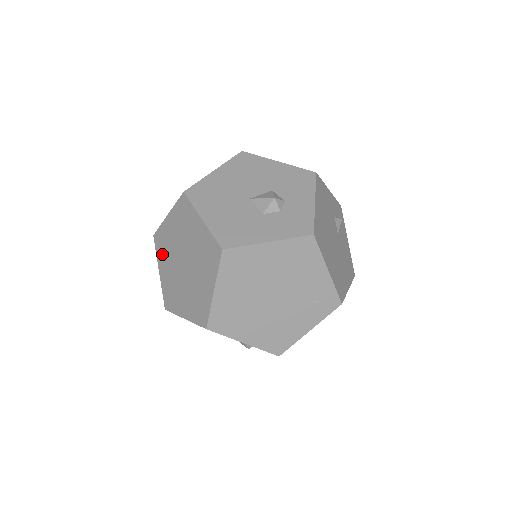
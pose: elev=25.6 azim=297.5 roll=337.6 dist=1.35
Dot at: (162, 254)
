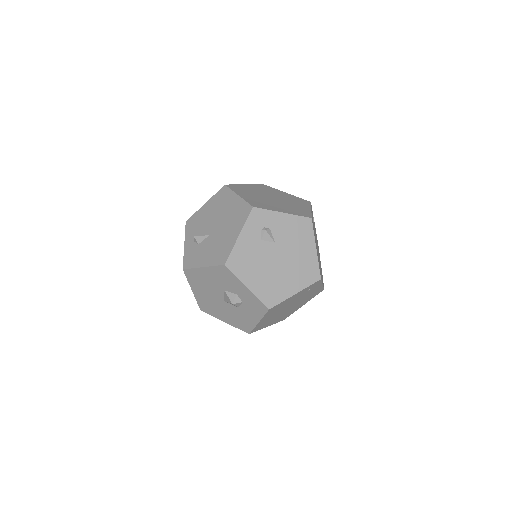
Dot at: occluded
